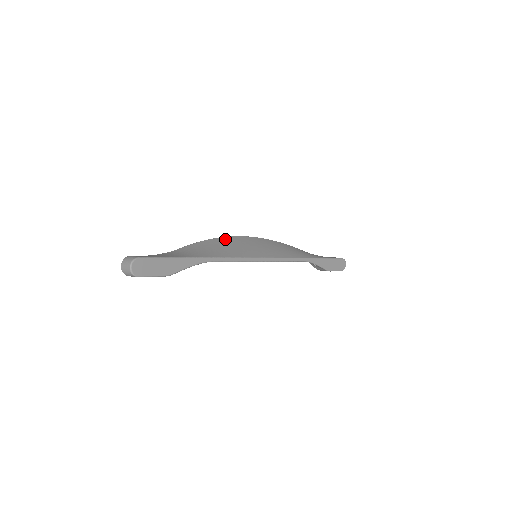
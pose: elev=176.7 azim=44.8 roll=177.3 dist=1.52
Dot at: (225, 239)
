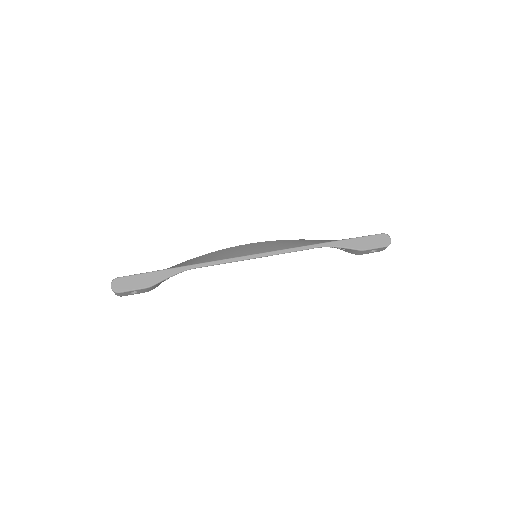
Dot at: (222, 250)
